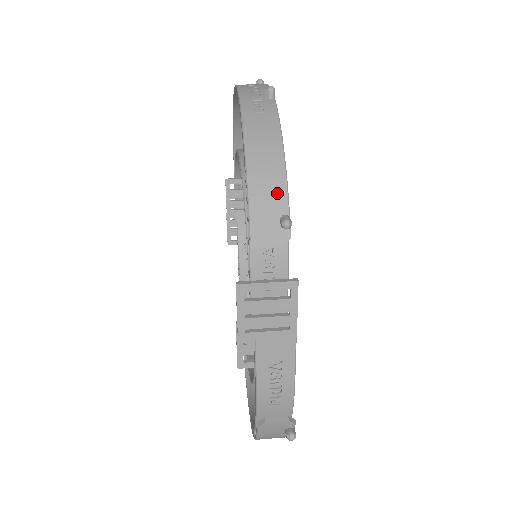
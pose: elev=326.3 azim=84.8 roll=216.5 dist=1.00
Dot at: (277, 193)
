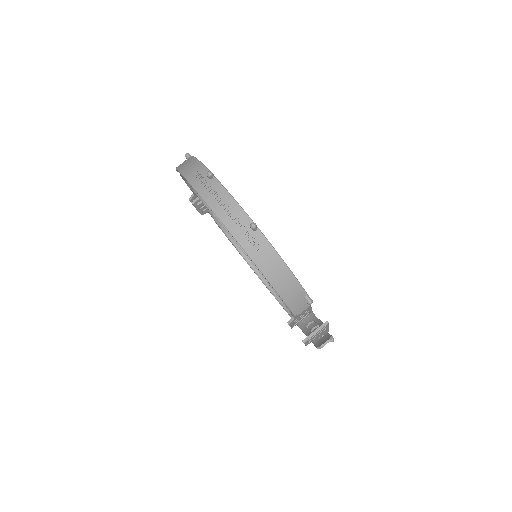
Dot at: (298, 291)
